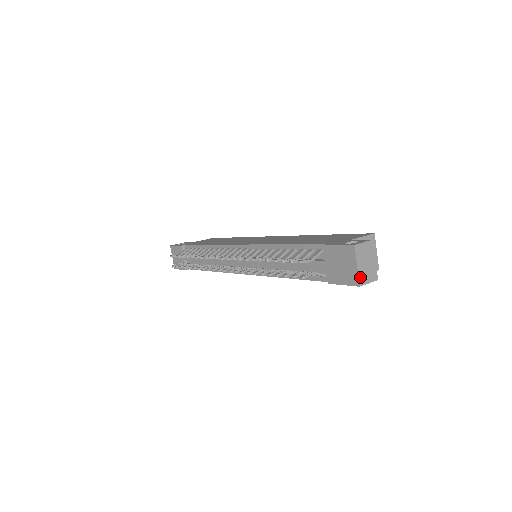
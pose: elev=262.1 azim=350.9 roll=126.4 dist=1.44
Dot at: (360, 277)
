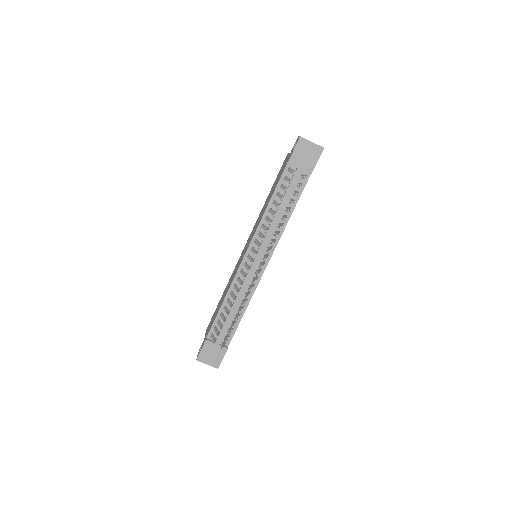
Dot at: (319, 145)
